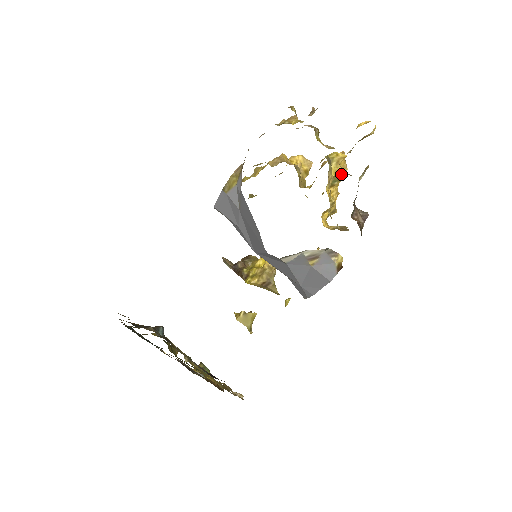
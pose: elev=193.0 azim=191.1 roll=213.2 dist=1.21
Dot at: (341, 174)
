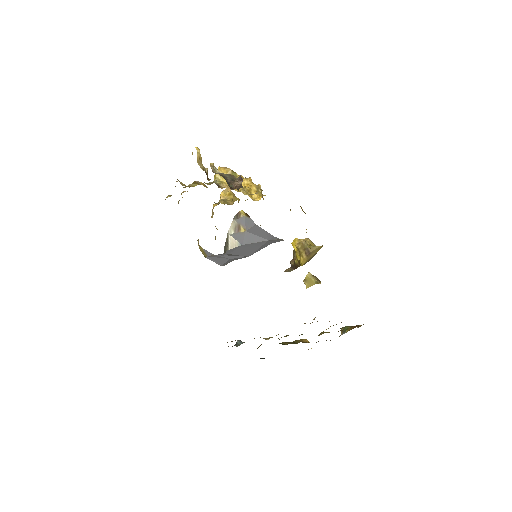
Dot at: occluded
